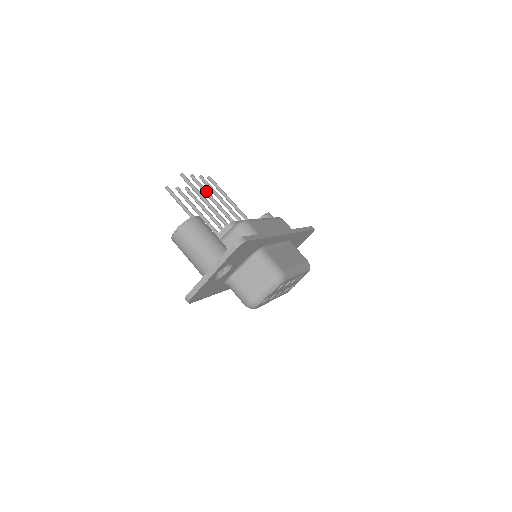
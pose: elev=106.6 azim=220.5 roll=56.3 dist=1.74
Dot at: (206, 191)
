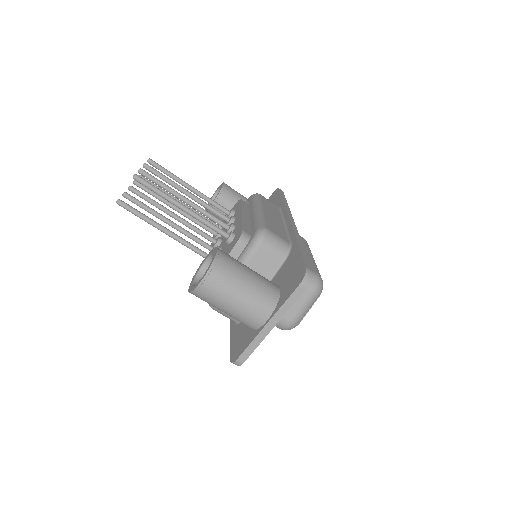
Dot at: (171, 189)
